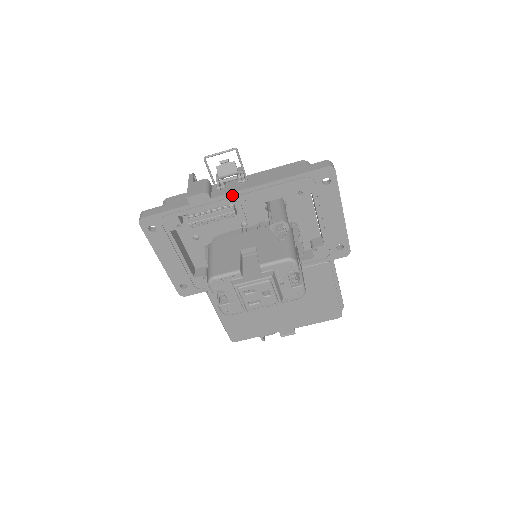
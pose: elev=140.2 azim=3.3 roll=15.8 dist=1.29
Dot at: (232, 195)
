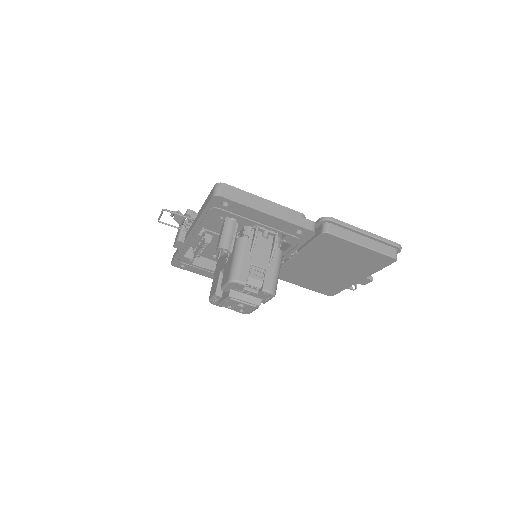
Dot at: (190, 236)
